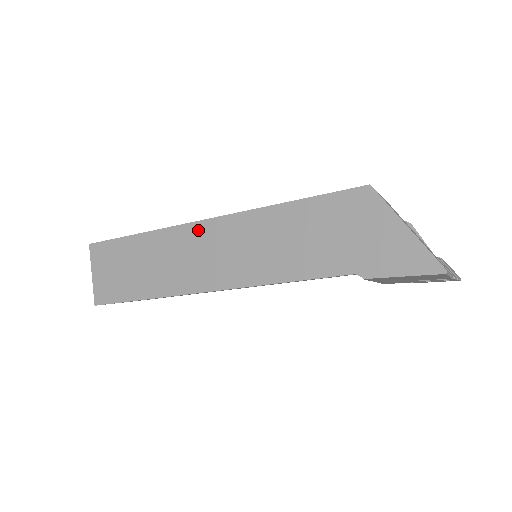
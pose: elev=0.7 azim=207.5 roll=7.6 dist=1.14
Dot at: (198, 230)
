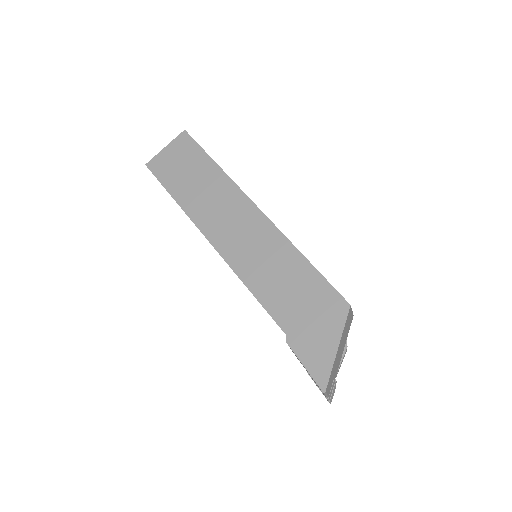
Dot at: (246, 205)
